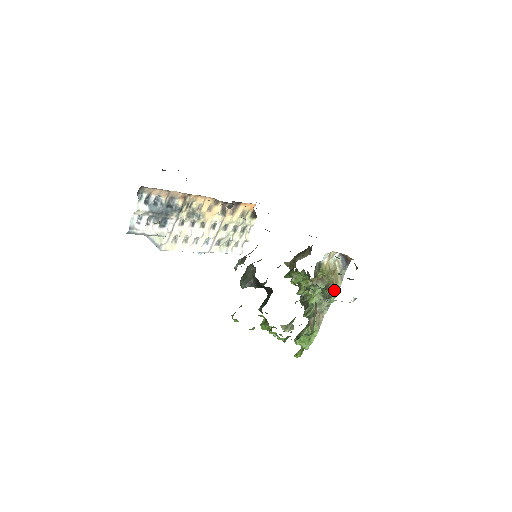
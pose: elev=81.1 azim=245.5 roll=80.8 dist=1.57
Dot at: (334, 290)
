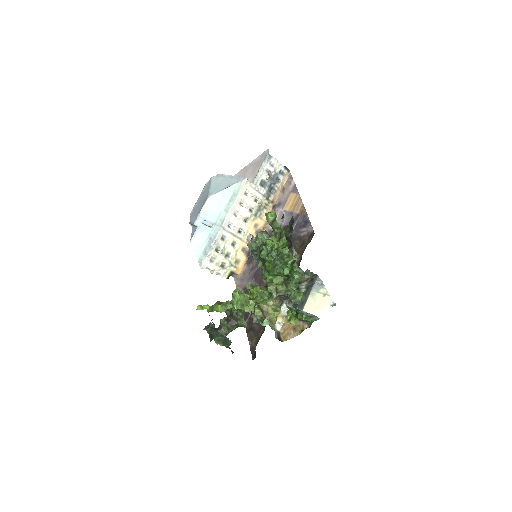
Dot at: (271, 326)
